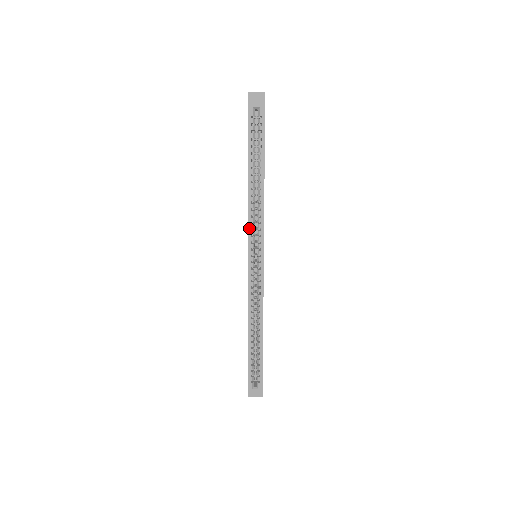
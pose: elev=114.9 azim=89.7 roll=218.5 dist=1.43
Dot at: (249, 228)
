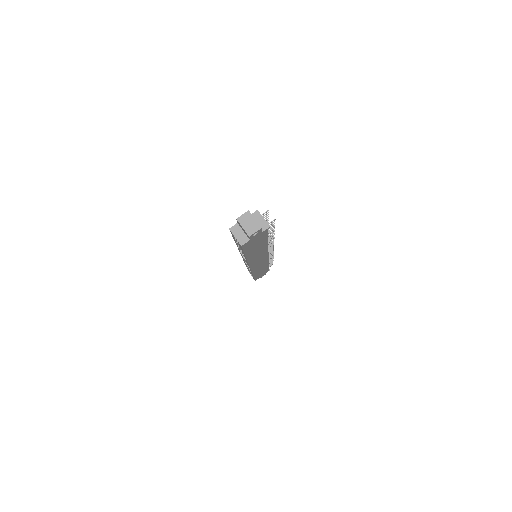
Dot at: (240, 253)
